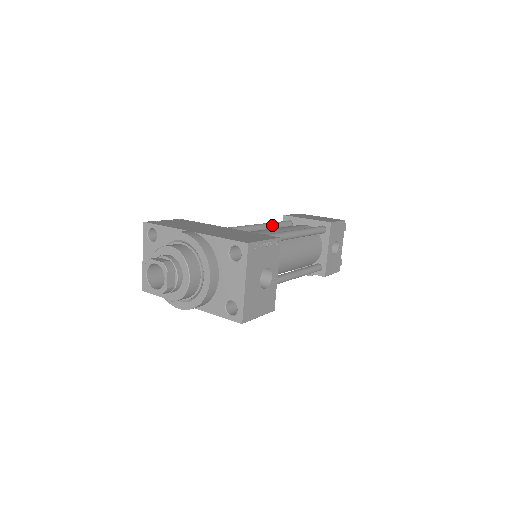
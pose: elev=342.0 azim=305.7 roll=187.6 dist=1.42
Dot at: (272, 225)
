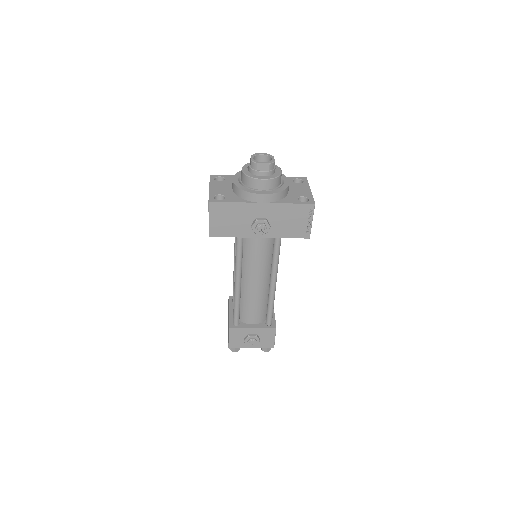
Dot at: occluded
